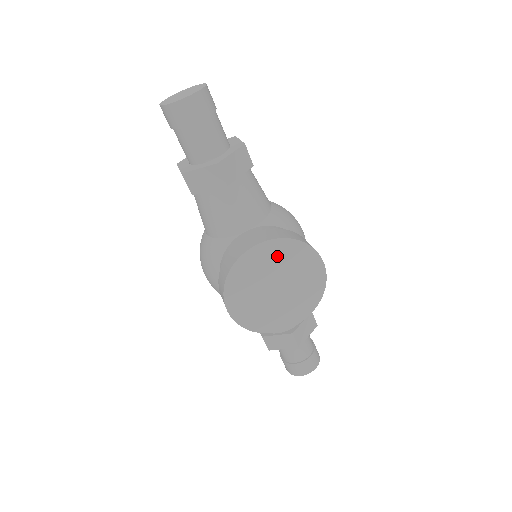
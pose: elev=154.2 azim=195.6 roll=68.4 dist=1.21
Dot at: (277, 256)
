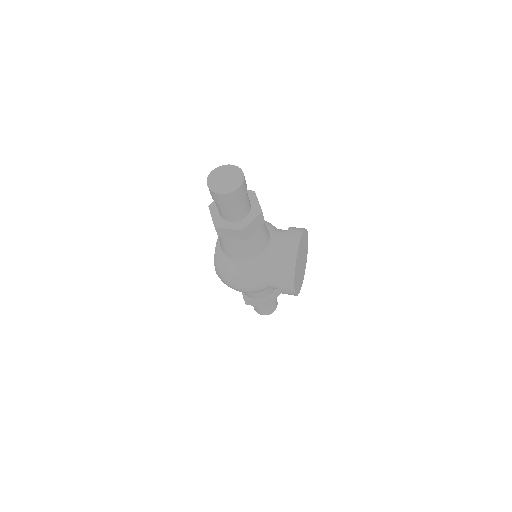
Dot at: (302, 244)
